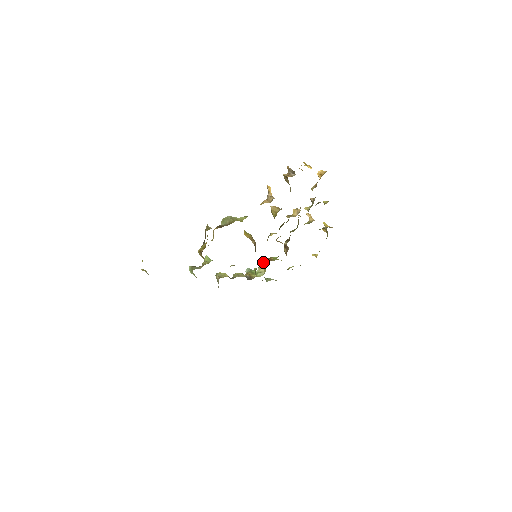
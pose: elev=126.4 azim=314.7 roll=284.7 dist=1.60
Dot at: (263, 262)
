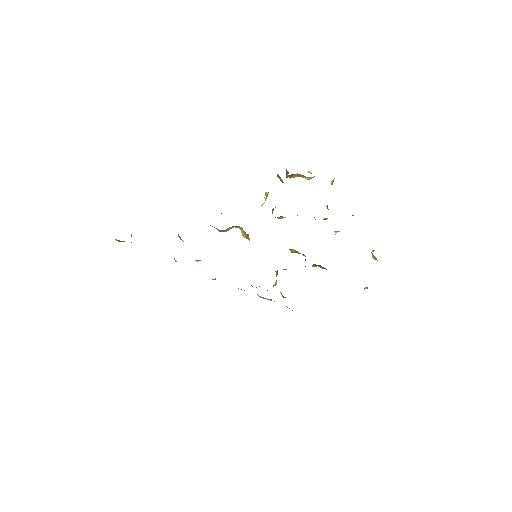
Dot at: (276, 274)
